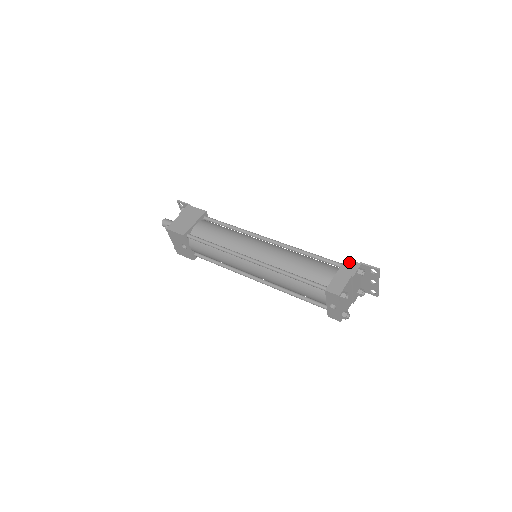
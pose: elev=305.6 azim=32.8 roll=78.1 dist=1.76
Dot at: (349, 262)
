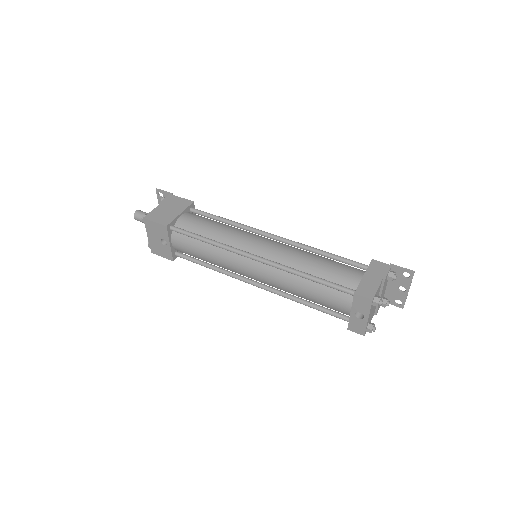
Dot at: (377, 263)
